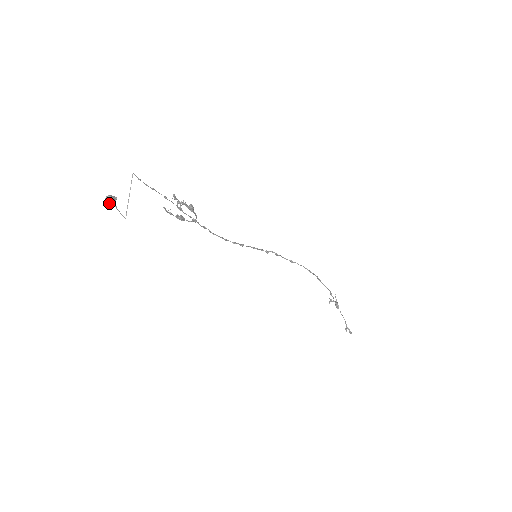
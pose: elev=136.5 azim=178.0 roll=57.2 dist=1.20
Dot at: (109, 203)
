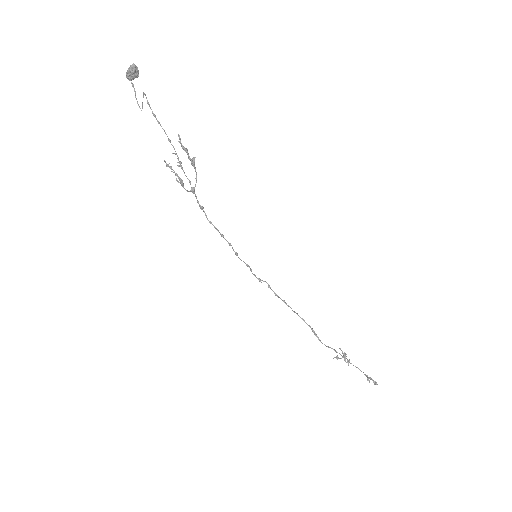
Dot at: (133, 70)
